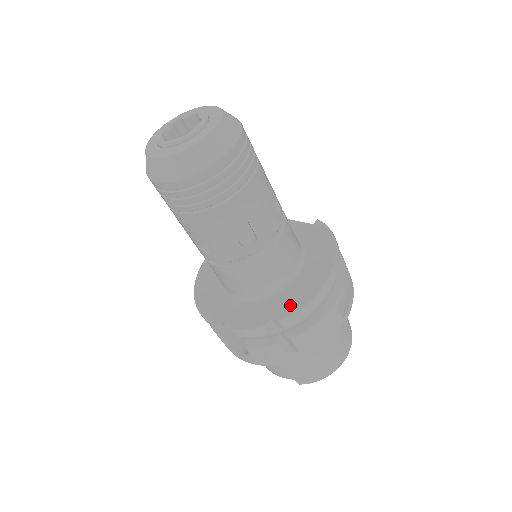
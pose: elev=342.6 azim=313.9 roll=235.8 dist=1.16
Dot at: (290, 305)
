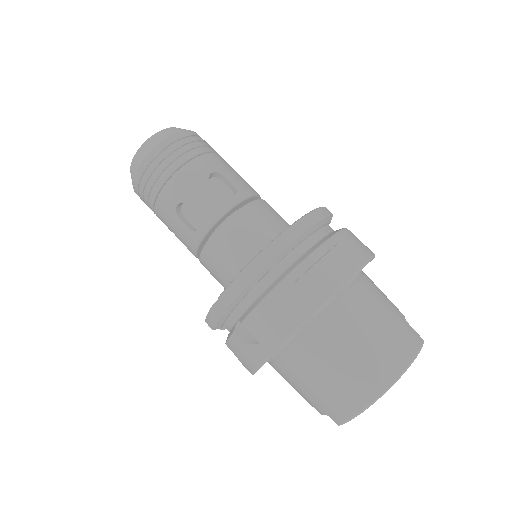
Dot at: occluded
